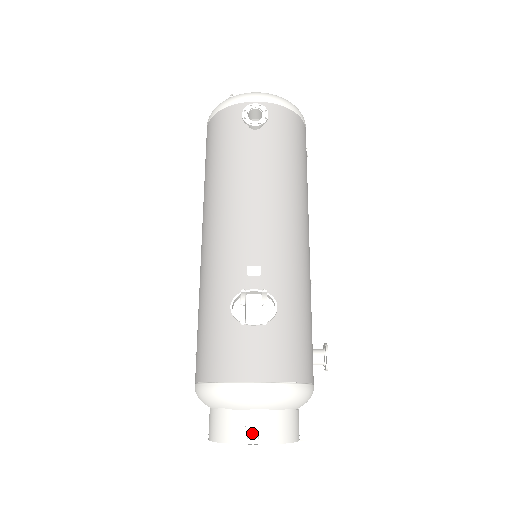
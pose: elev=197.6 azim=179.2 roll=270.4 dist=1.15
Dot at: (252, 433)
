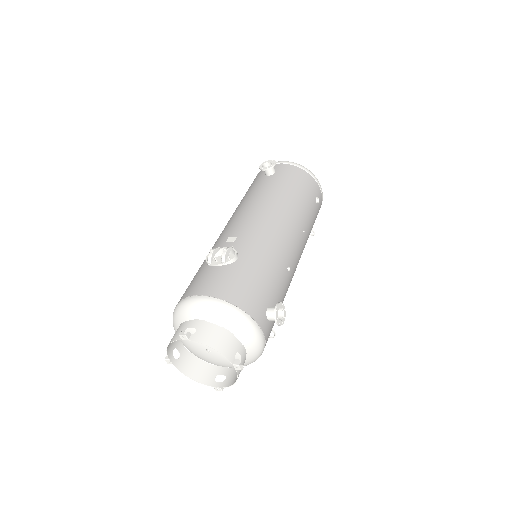
Dot at: (215, 385)
